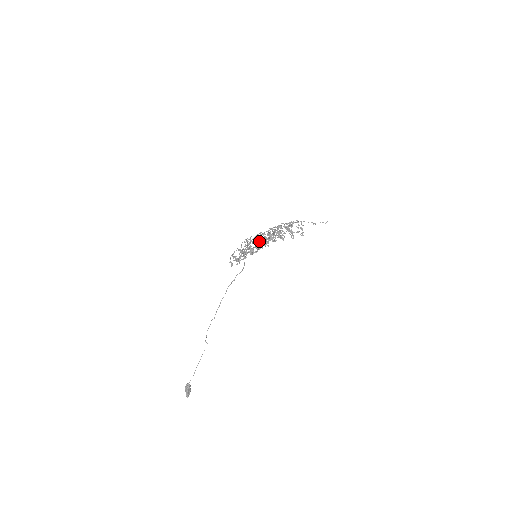
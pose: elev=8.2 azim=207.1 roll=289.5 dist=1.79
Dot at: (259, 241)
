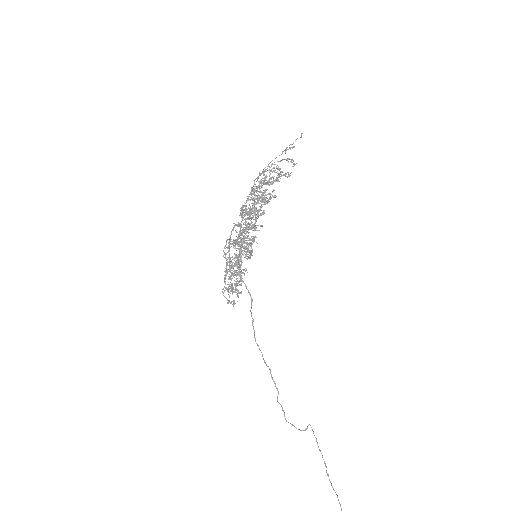
Dot at: (240, 239)
